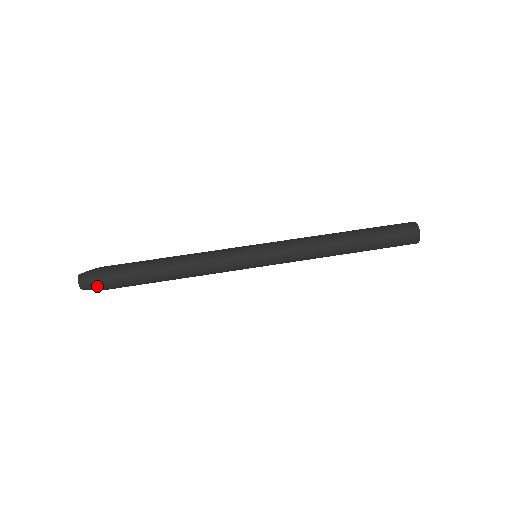
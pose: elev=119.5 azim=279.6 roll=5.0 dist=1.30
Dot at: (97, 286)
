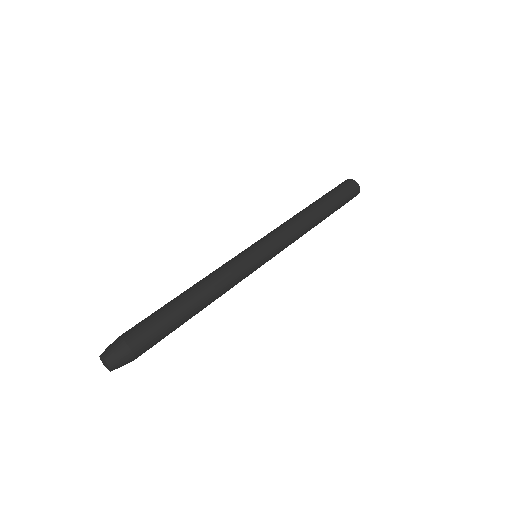
Dot at: (127, 350)
